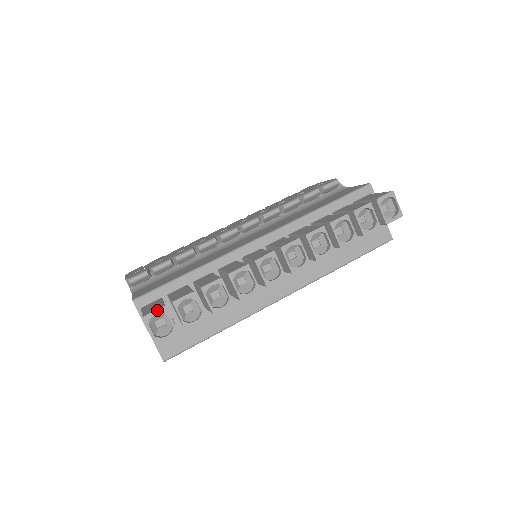
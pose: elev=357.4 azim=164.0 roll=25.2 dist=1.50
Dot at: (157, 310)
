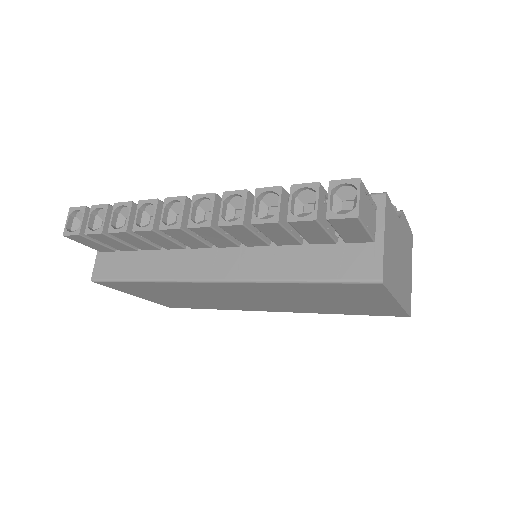
Dot at: (80, 207)
